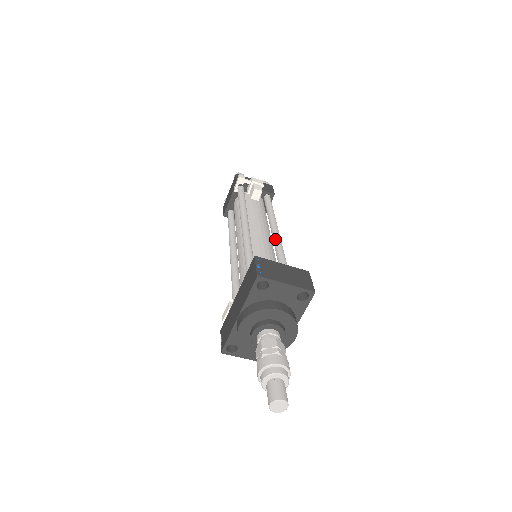
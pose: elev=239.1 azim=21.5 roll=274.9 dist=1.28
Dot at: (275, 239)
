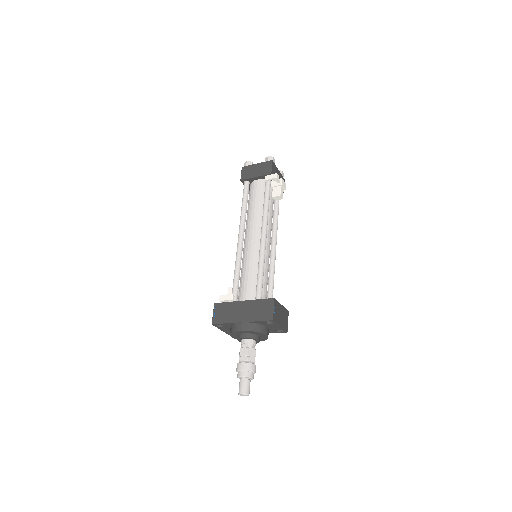
Dot at: (274, 253)
